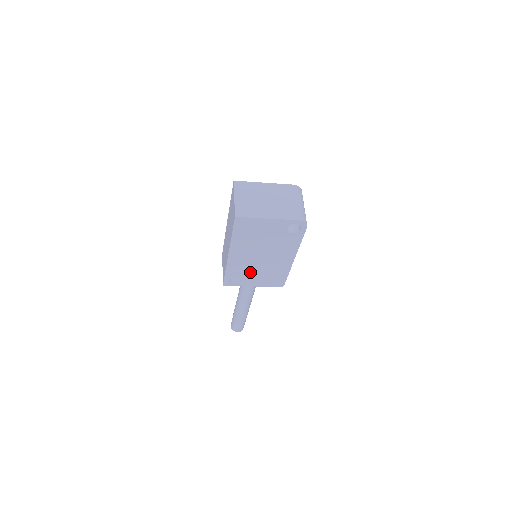
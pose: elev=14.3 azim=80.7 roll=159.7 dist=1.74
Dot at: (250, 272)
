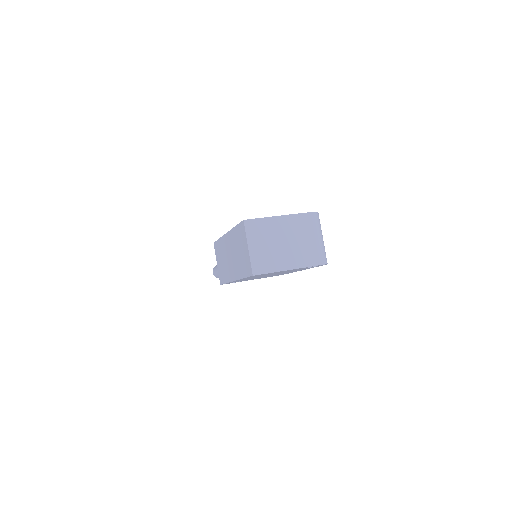
Dot at: occluded
